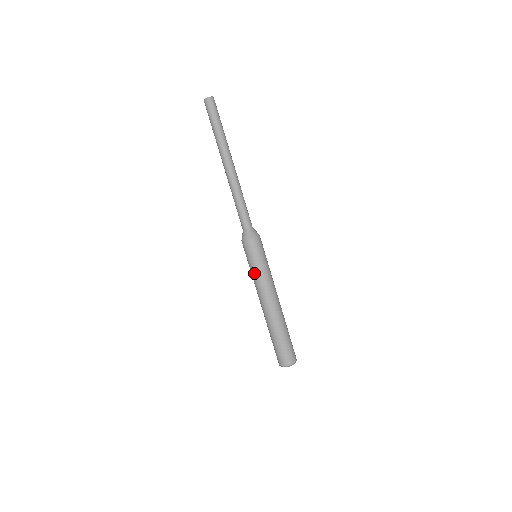
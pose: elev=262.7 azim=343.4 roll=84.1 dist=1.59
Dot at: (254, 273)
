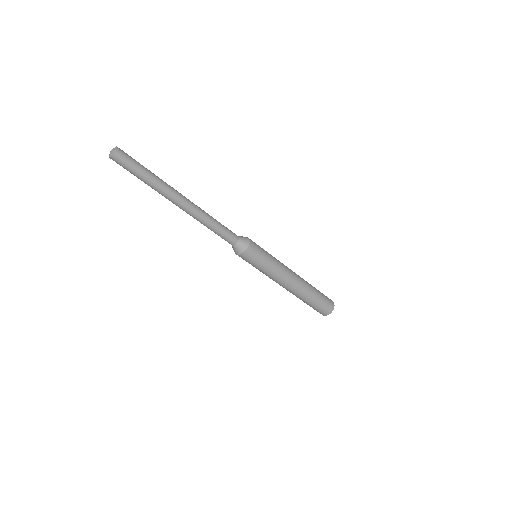
Dot at: (260, 271)
